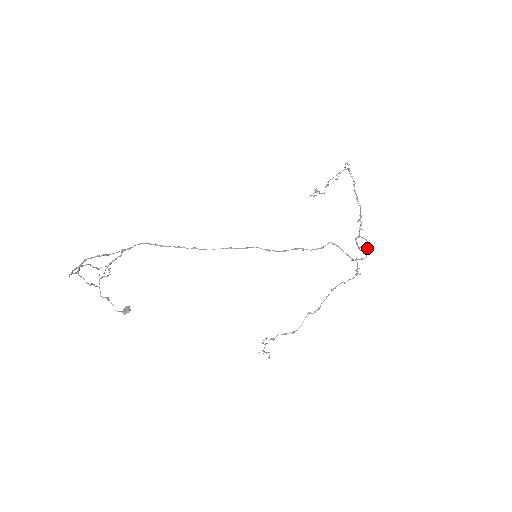
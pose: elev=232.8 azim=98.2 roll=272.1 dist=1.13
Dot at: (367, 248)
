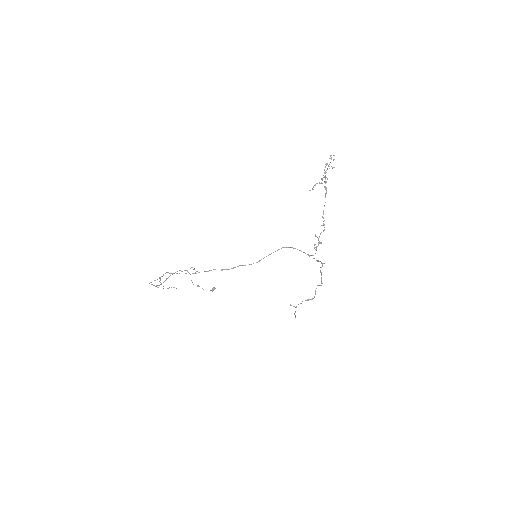
Dot at: (316, 246)
